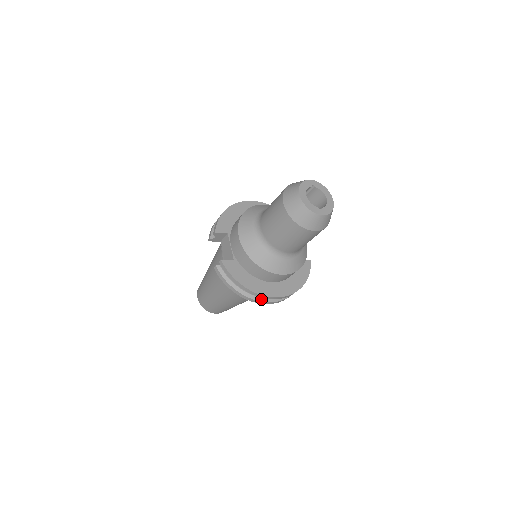
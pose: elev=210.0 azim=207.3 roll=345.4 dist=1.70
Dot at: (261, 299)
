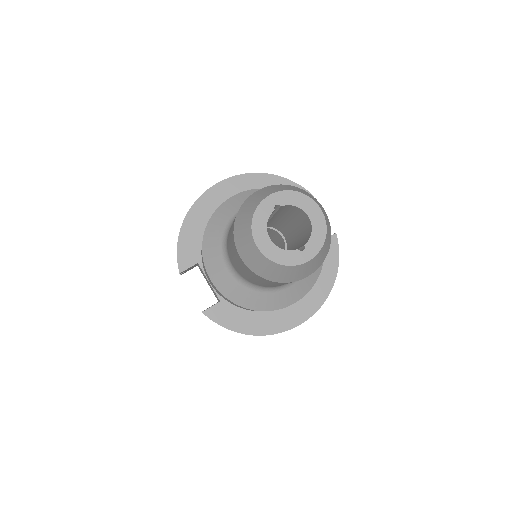
Dot at: occluded
